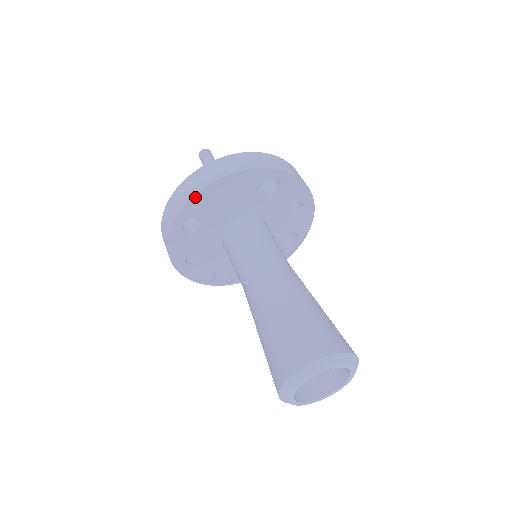
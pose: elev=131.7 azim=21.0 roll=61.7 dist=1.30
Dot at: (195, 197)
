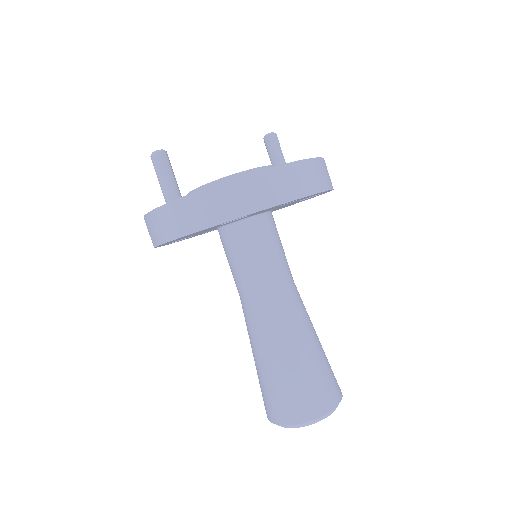
Dot at: (157, 246)
